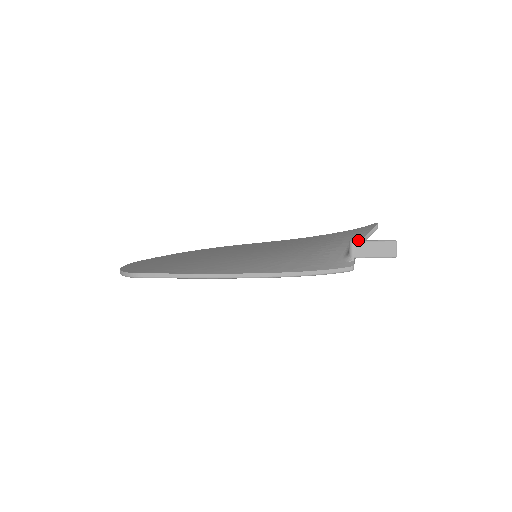
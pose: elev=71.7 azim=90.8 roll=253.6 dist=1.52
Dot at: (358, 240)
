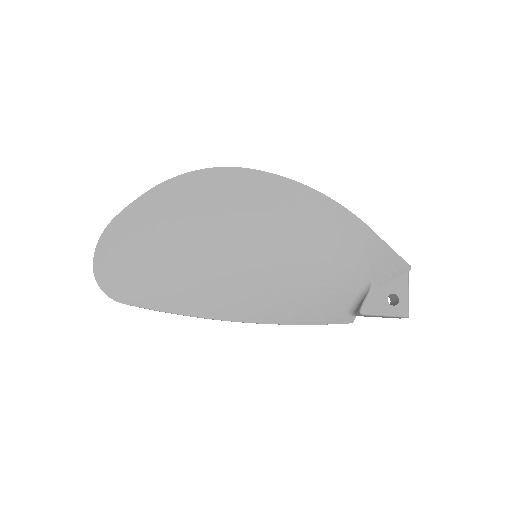
Dot at: (373, 299)
